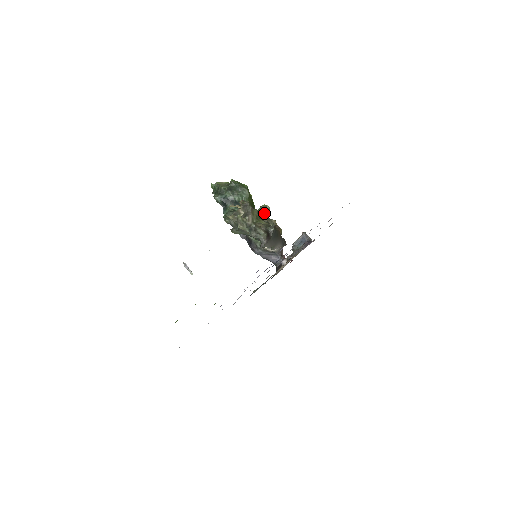
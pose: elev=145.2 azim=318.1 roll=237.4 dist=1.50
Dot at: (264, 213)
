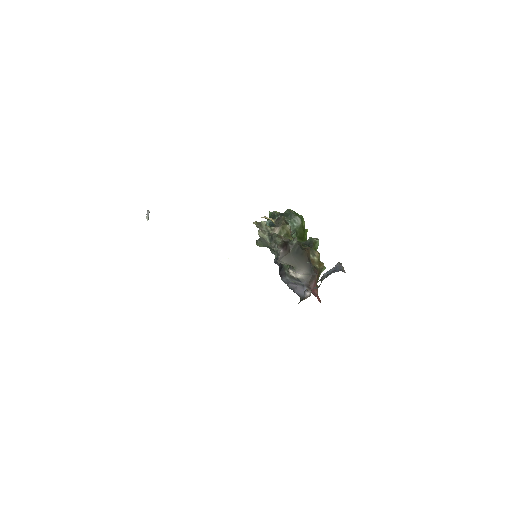
Dot at: (309, 244)
